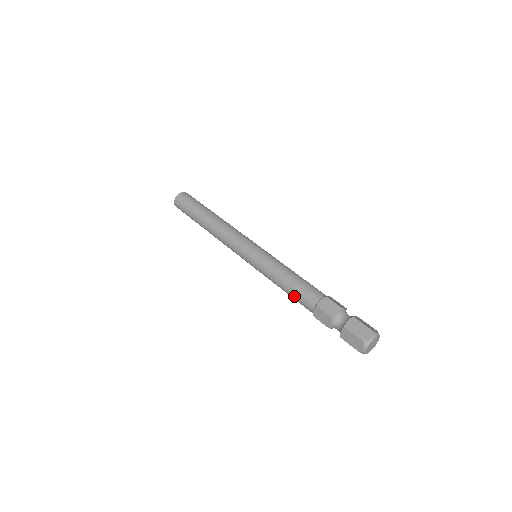
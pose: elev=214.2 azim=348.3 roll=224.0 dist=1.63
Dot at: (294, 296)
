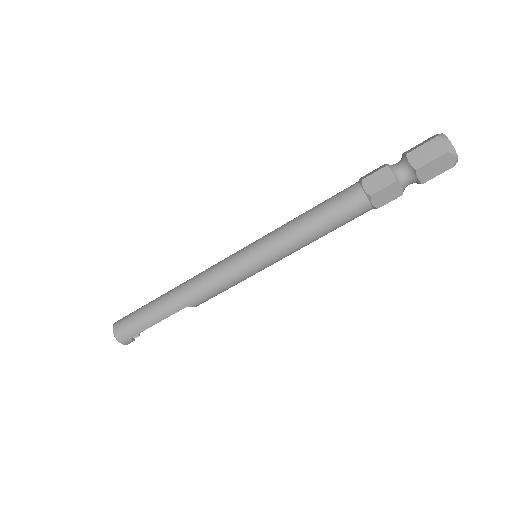
Dot at: (331, 211)
